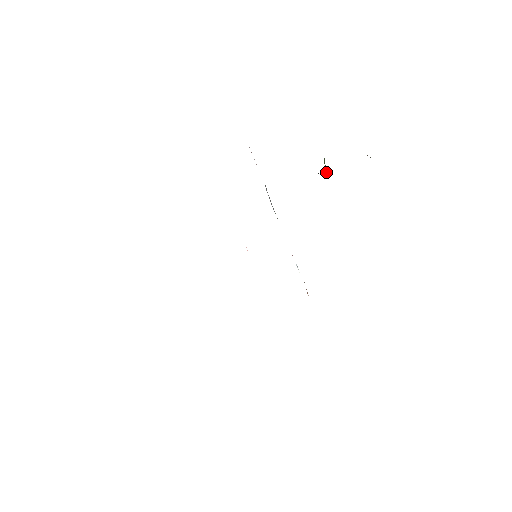
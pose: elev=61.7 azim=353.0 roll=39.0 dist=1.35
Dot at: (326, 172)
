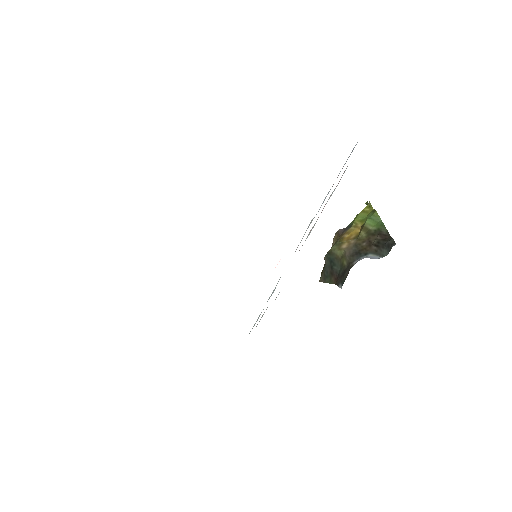
Dot at: (365, 229)
